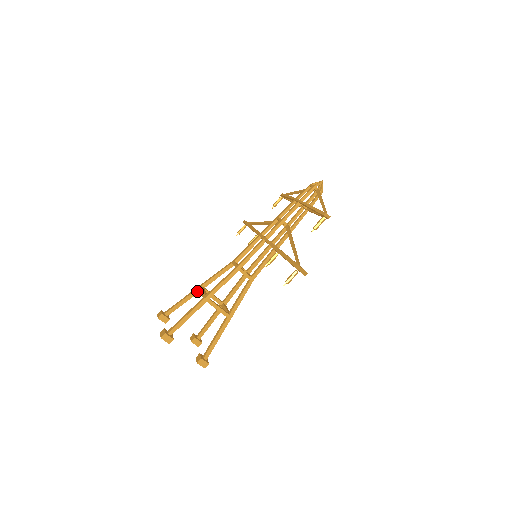
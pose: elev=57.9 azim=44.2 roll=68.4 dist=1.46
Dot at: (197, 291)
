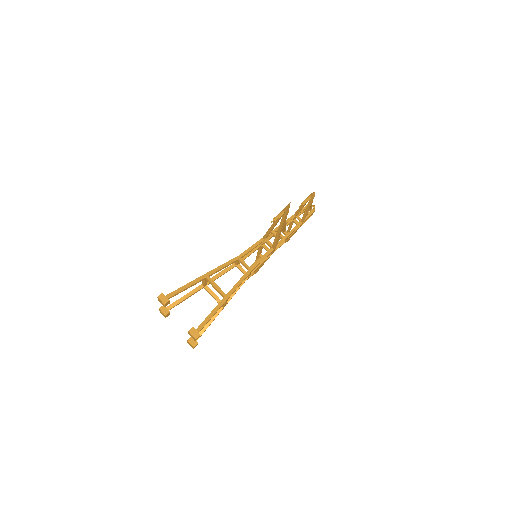
Dot at: (200, 287)
